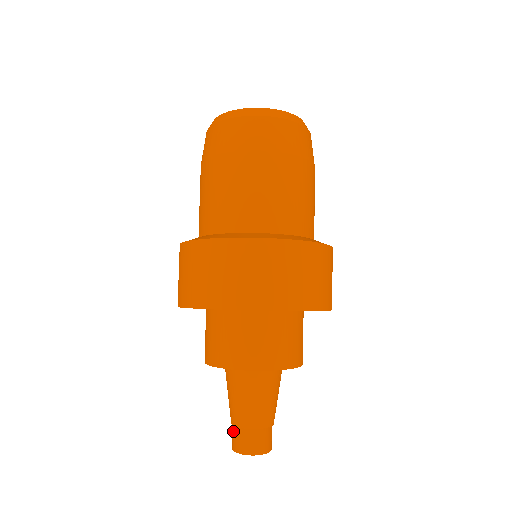
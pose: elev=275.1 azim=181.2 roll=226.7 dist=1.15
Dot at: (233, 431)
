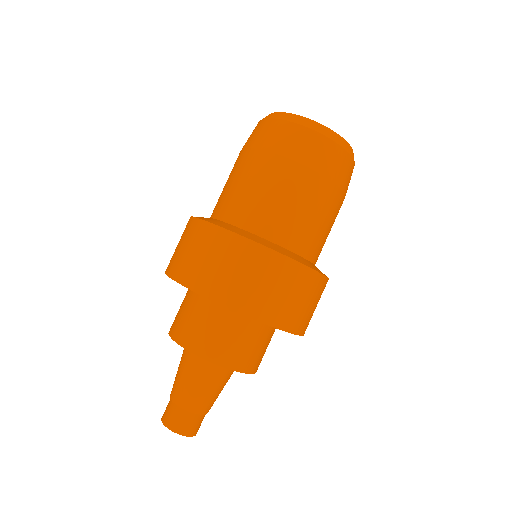
Dot at: (174, 411)
